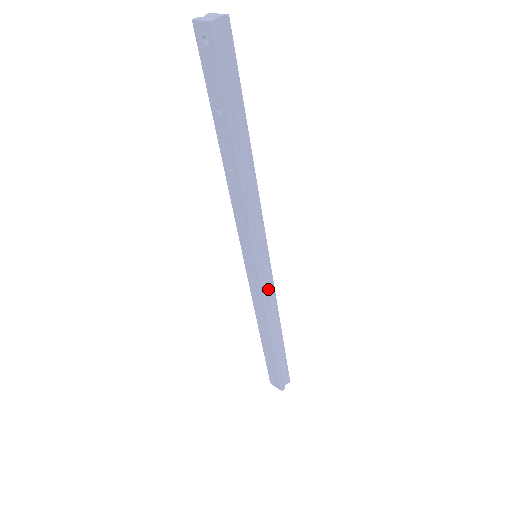
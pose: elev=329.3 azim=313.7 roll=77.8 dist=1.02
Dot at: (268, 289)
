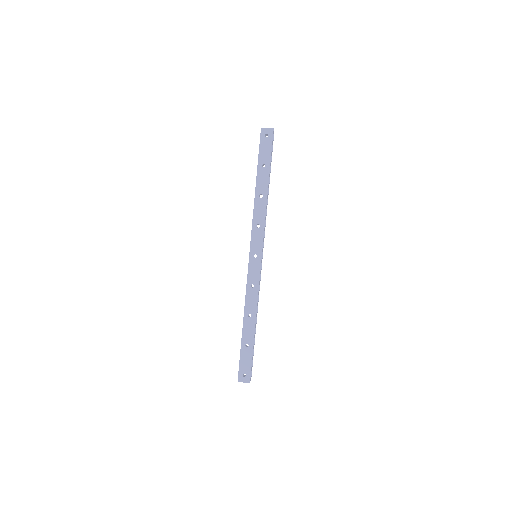
Dot at: occluded
